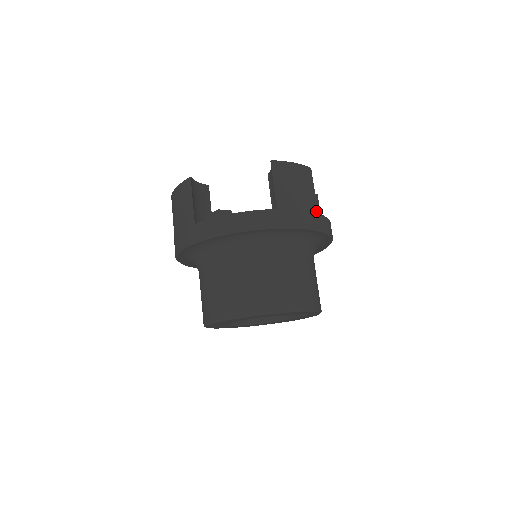
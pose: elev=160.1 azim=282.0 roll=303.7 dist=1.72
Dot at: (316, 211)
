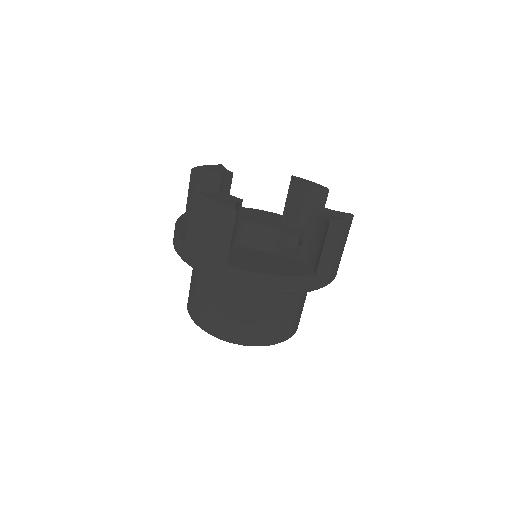
Dot at: (340, 260)
